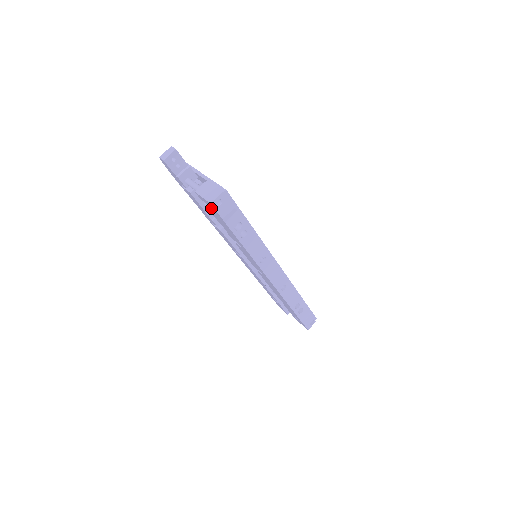
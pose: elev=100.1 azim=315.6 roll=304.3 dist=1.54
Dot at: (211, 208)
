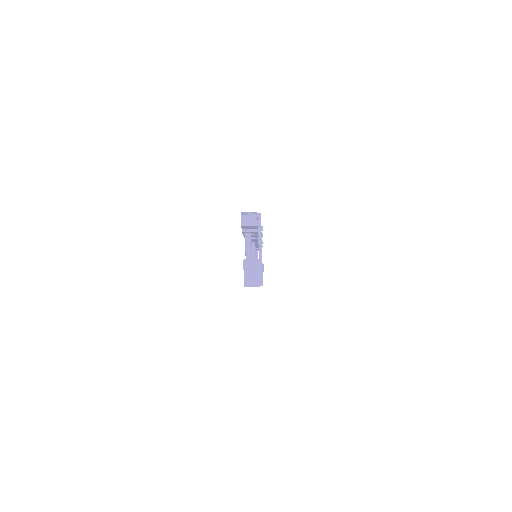
Dot at: occluded
